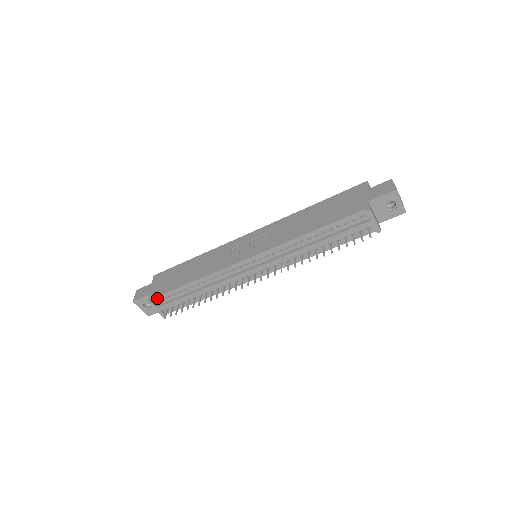
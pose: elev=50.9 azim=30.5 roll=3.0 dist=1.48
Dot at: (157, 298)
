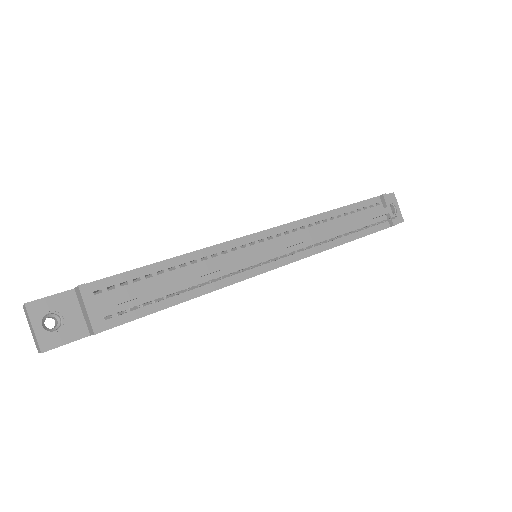
Dot at: (97, 284)
